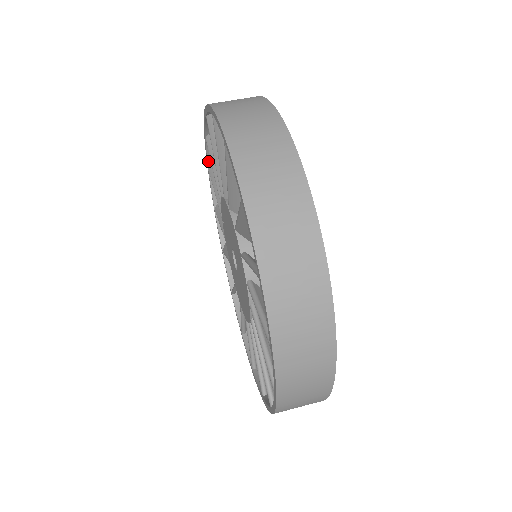
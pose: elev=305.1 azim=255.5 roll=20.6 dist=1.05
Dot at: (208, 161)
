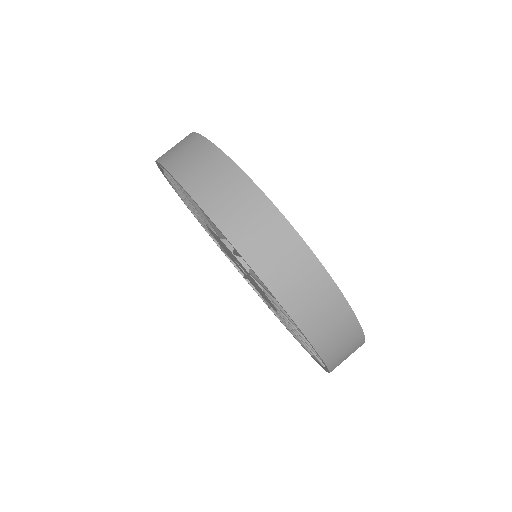
Dot at: (192, 212)
